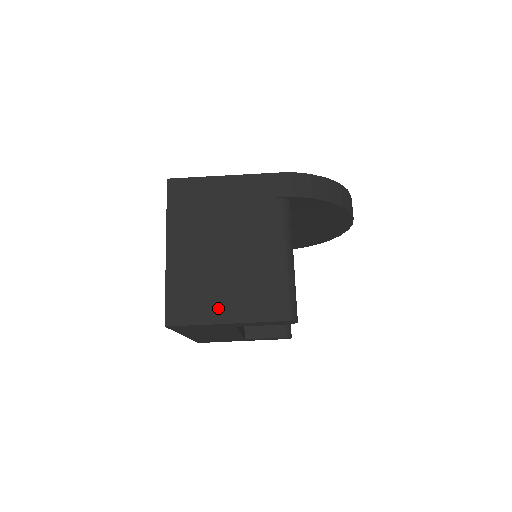
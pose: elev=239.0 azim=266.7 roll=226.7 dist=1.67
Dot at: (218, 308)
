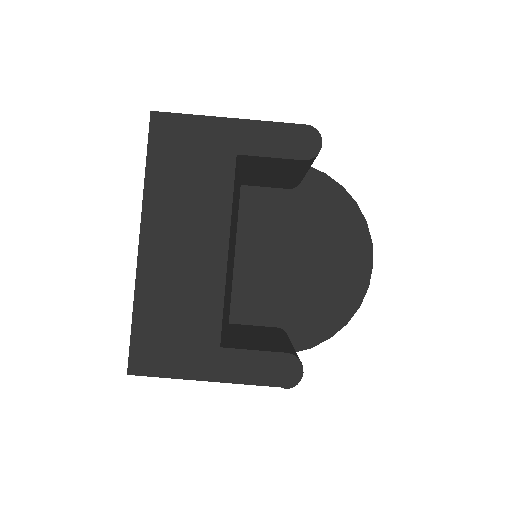
Dot at: occluded
